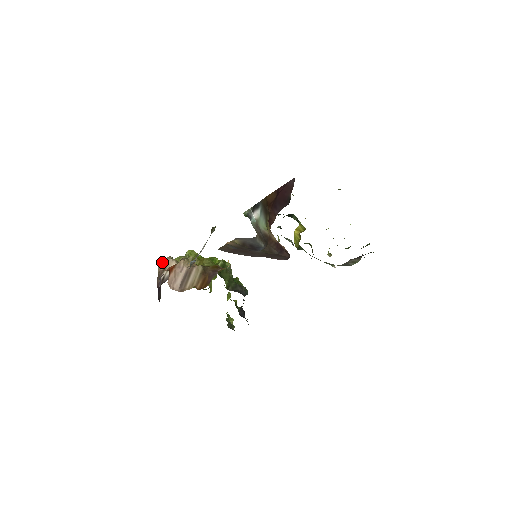
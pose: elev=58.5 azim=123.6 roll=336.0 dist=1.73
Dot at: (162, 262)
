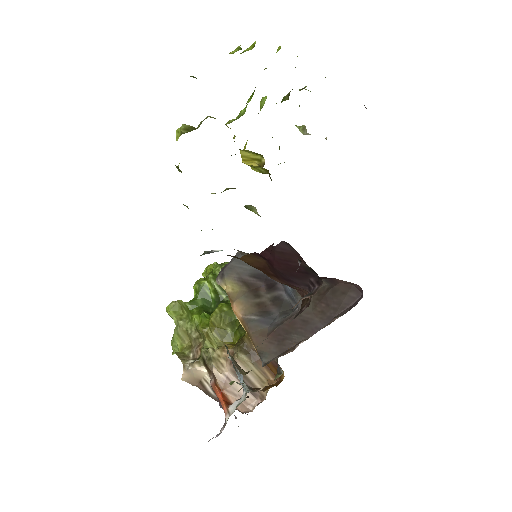
Dot at: (185, 377)
